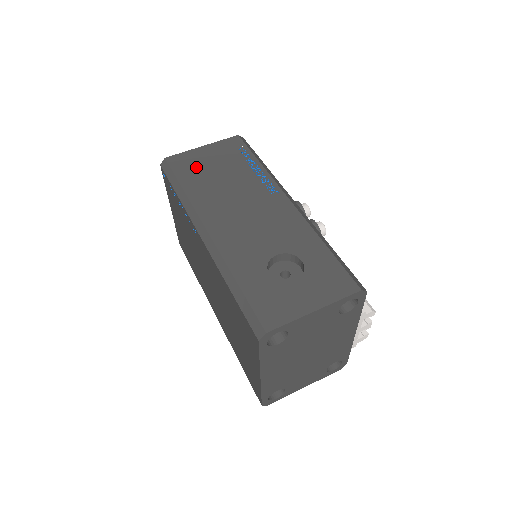
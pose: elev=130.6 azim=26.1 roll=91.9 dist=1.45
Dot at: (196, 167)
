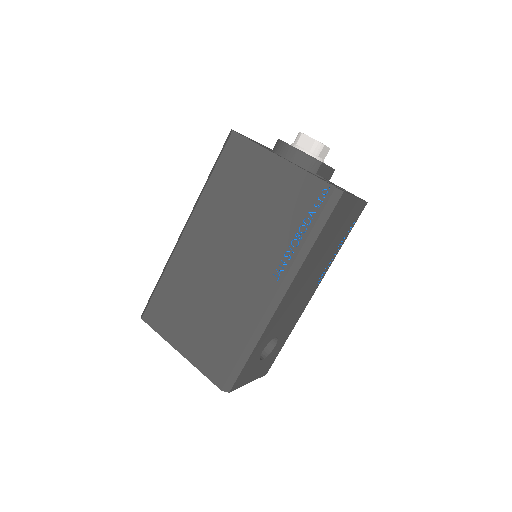
Dot at: (336, 223)
